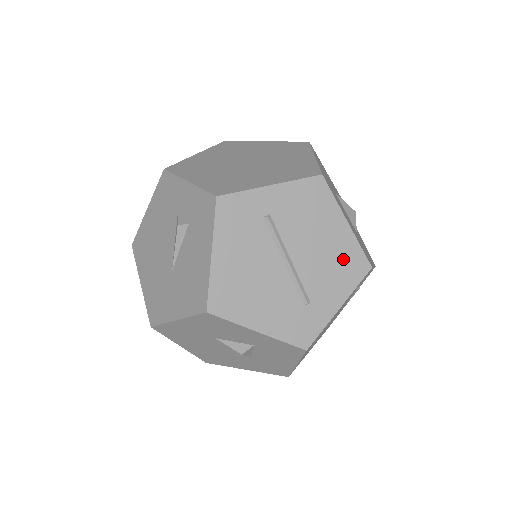
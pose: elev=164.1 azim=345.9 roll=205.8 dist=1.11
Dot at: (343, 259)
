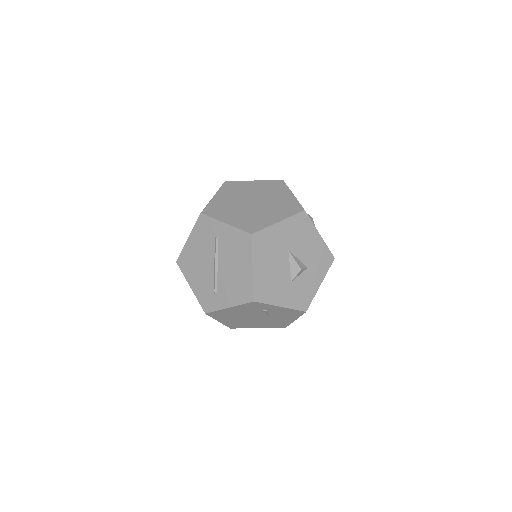
Dot at: (241, 285)
